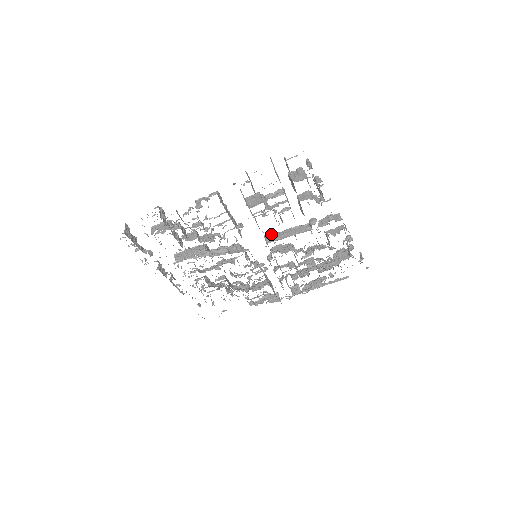
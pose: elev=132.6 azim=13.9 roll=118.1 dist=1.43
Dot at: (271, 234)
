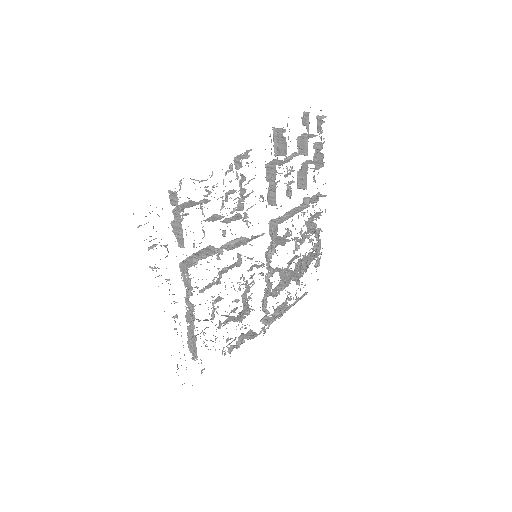
Dot at: (275, 219)
